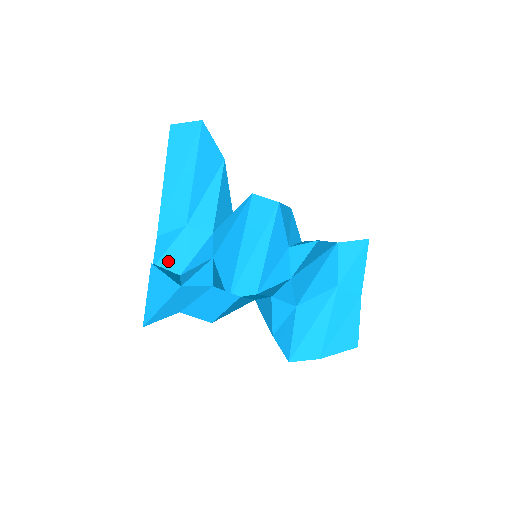
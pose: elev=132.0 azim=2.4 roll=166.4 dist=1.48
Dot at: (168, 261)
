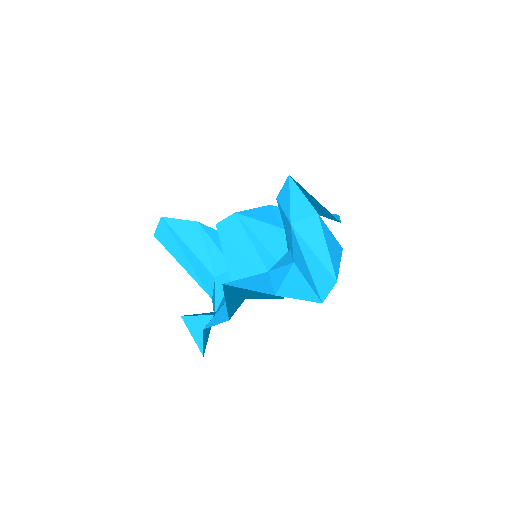
Dot at: occluded
